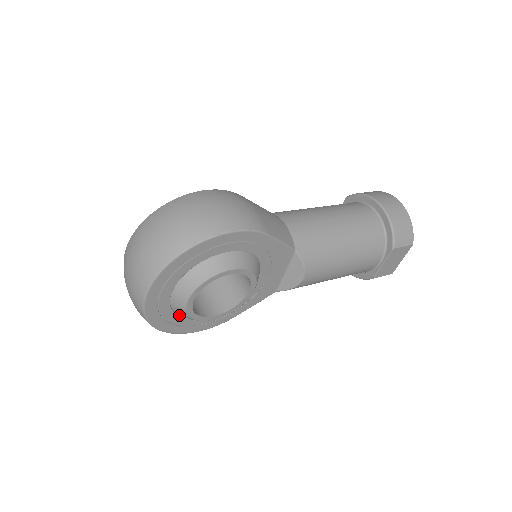
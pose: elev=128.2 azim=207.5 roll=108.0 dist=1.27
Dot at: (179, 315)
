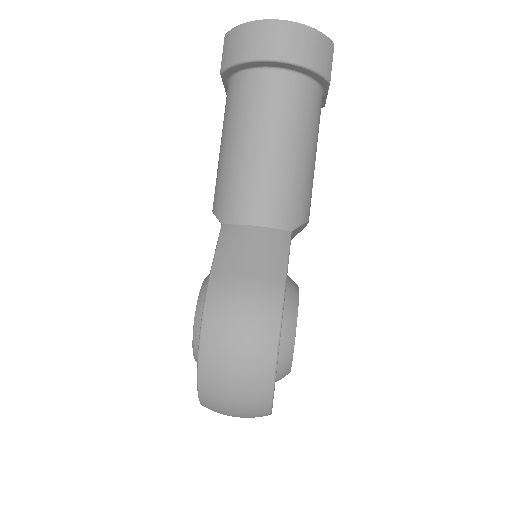
Dot at: occluded
